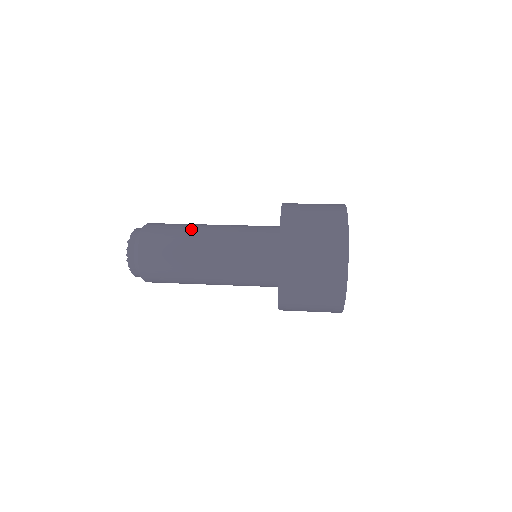
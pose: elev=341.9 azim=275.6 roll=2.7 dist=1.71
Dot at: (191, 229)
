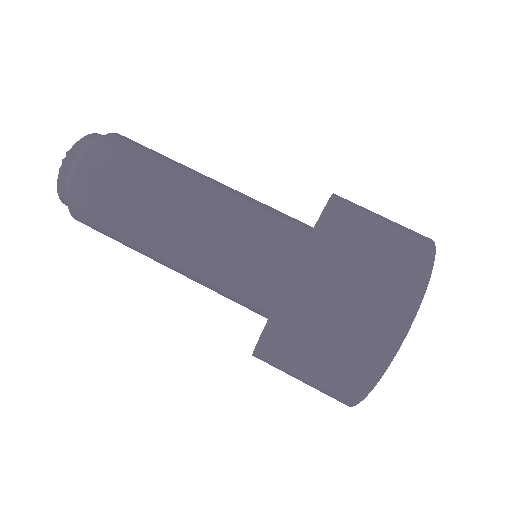
Dot at: (143, 216)
